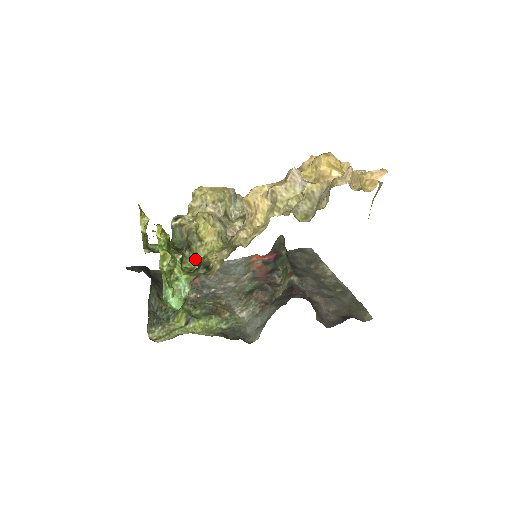
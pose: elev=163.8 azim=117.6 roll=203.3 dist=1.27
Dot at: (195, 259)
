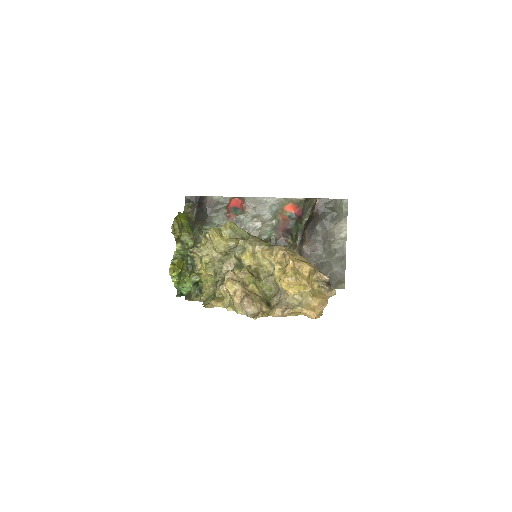
Dot at: occluded
